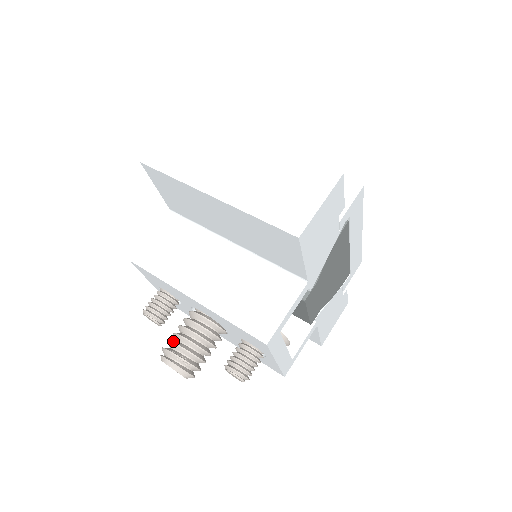
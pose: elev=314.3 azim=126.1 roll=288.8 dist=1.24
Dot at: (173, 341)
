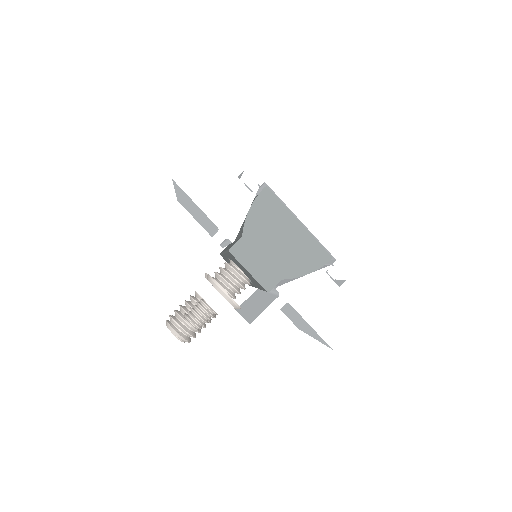
Dot at: occluded
